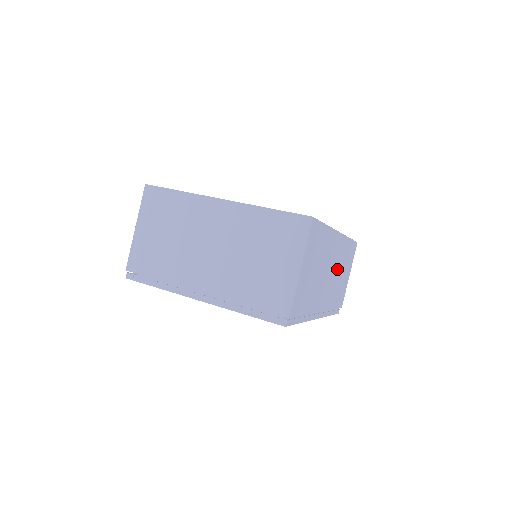
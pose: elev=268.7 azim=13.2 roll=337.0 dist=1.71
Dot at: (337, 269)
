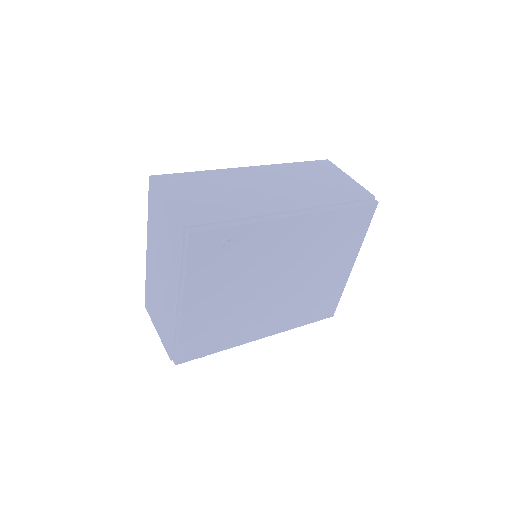
Dot at: (290, 182)
